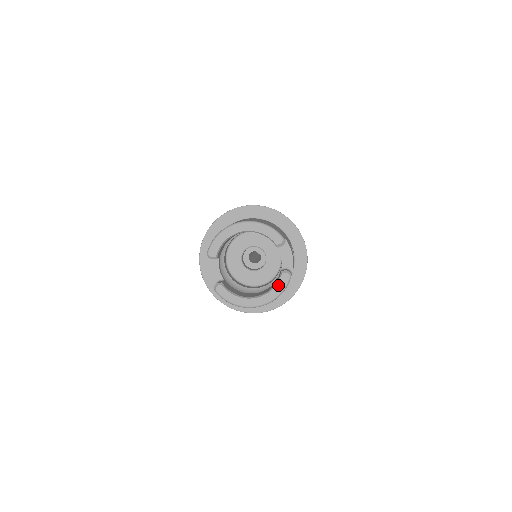
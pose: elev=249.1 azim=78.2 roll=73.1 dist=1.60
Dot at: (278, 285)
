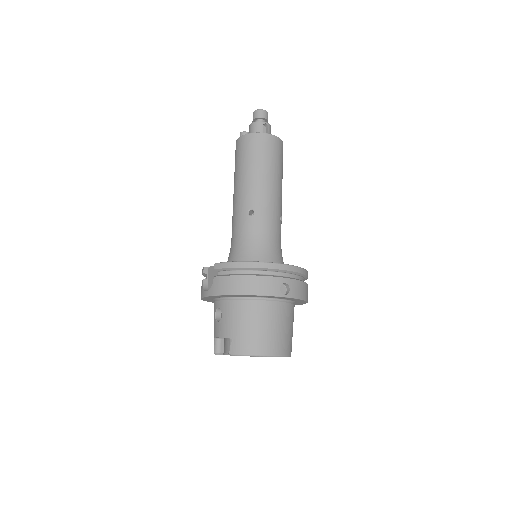
Dot at: occluded
